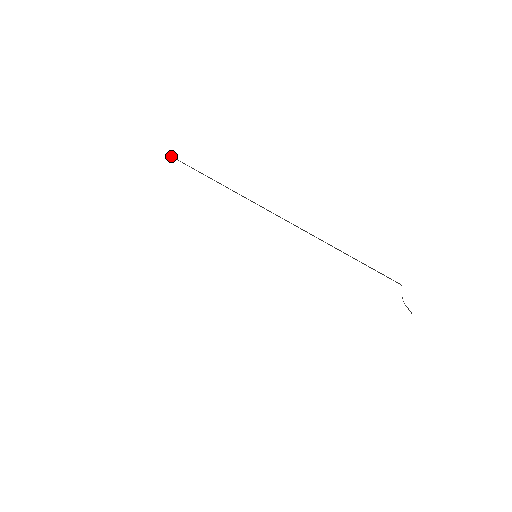
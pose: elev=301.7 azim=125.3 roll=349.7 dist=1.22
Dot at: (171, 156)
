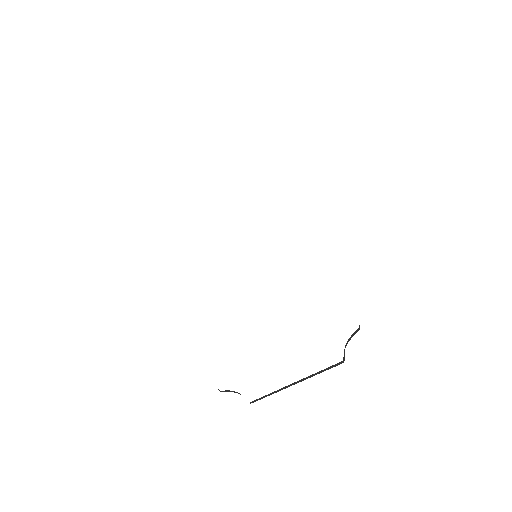
Dot at: occluded
